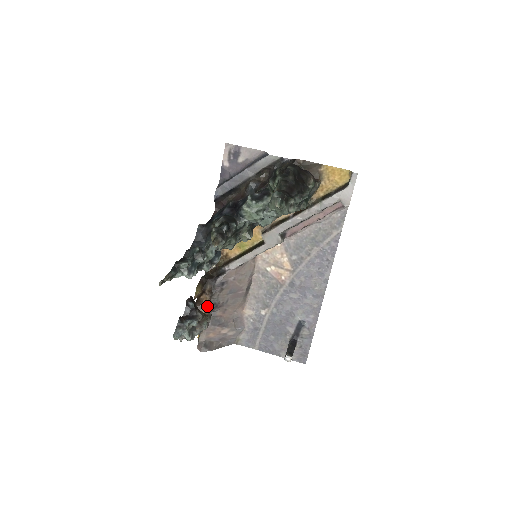
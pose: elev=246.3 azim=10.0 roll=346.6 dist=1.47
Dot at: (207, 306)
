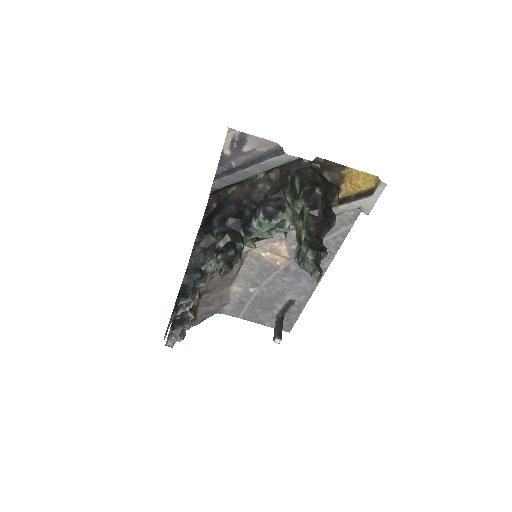
Dot at: (196, 297)
